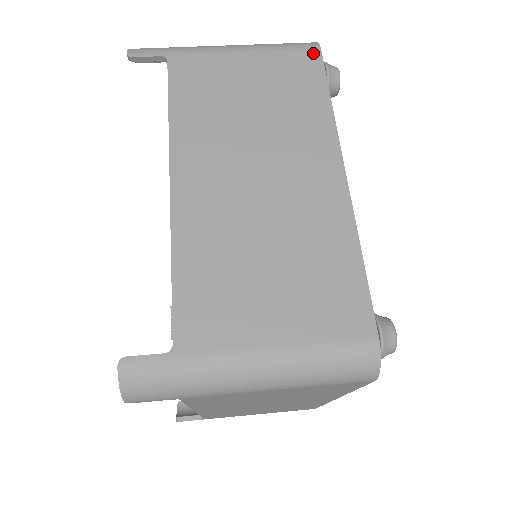
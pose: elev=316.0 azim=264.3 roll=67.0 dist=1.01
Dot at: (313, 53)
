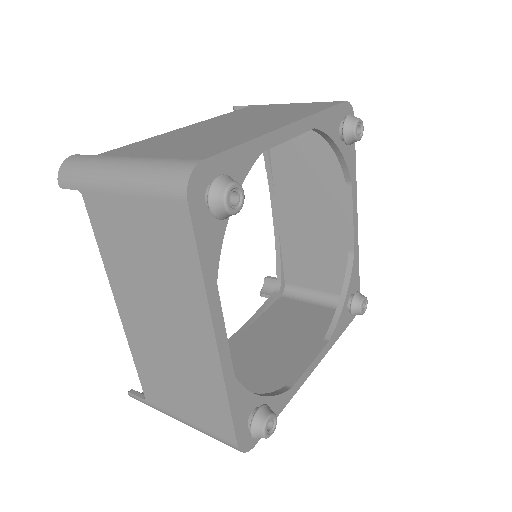
Dot at: (338, 102)
